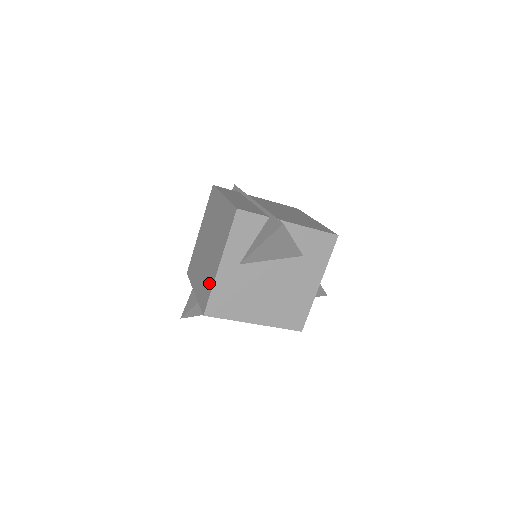
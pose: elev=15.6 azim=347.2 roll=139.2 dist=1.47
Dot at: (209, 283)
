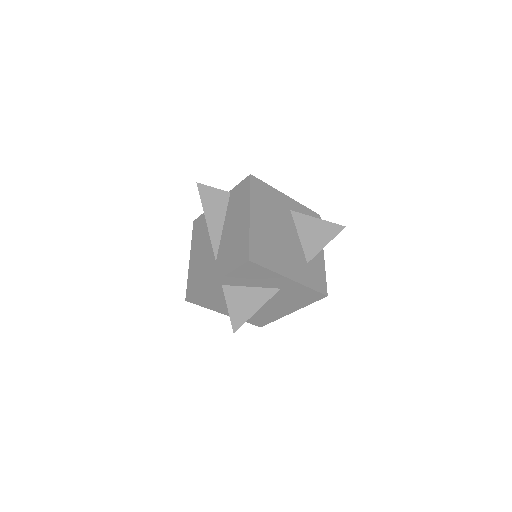
Dot at: occluded
